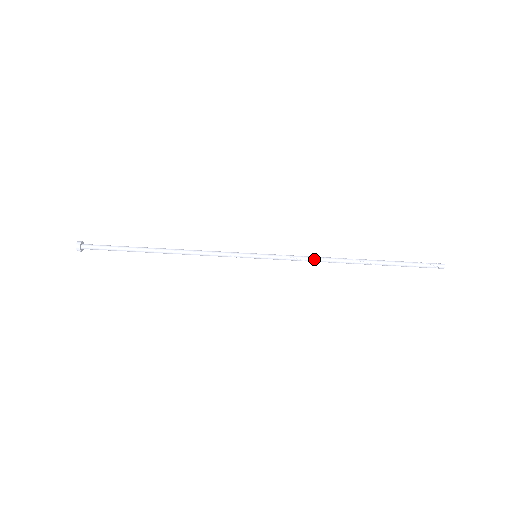
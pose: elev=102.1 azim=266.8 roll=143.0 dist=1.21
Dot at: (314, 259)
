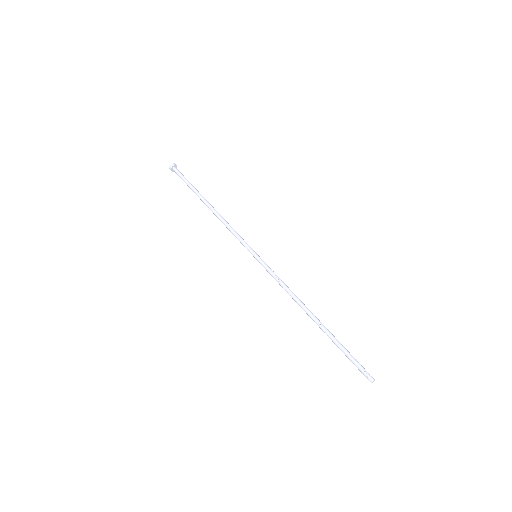
Dot at: (288, 289)
